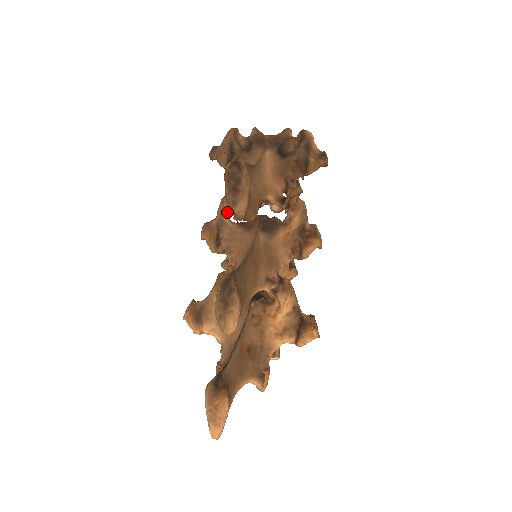
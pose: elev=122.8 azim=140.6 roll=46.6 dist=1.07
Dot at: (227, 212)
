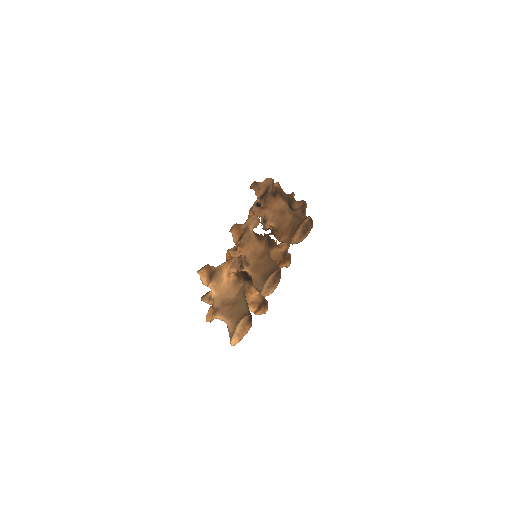
Dot at: (255, 225)
